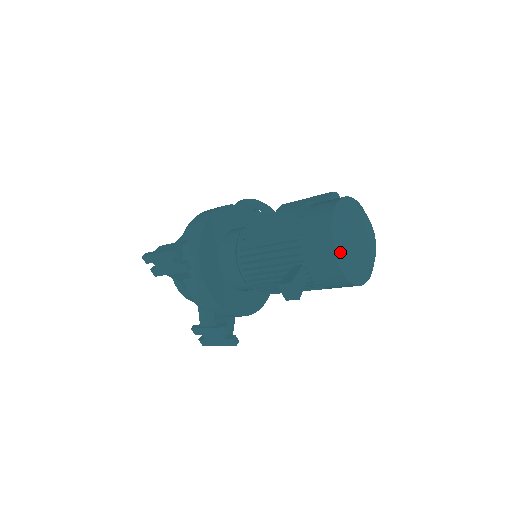
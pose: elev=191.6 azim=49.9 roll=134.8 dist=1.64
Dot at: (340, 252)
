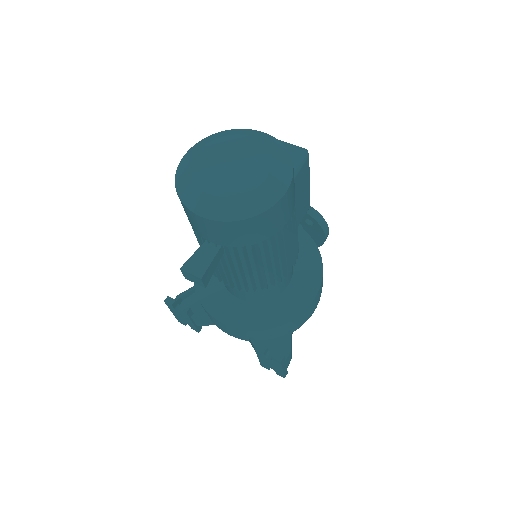
Dot at: (191, 201)
